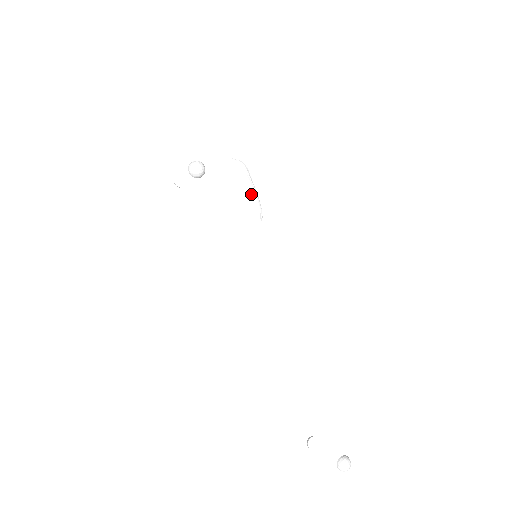
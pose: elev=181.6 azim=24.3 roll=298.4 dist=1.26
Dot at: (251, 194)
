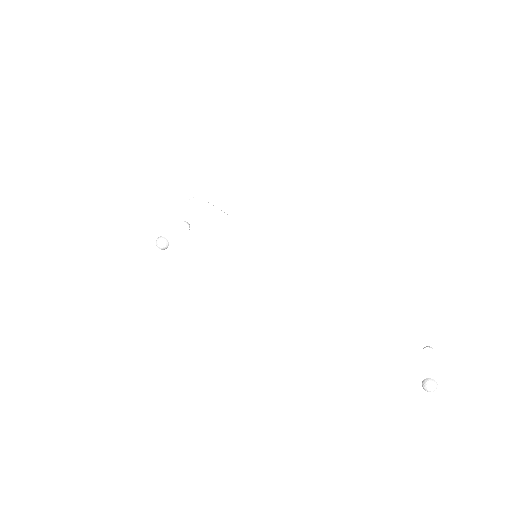
Dot at: (216, 217)
